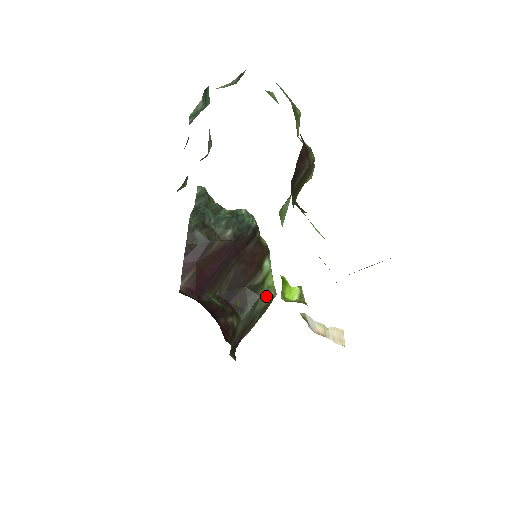
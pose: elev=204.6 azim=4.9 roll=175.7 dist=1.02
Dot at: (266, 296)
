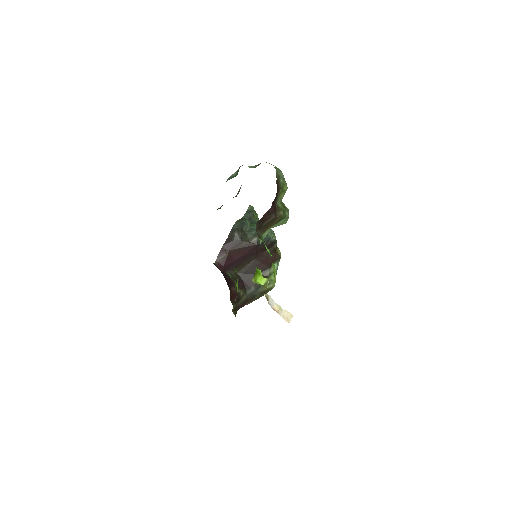
Dot at: occluded
